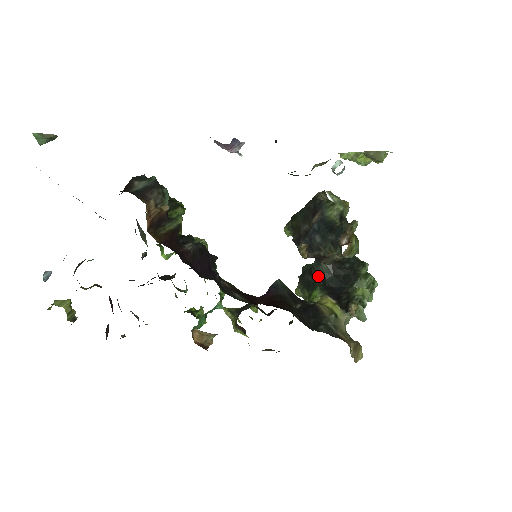
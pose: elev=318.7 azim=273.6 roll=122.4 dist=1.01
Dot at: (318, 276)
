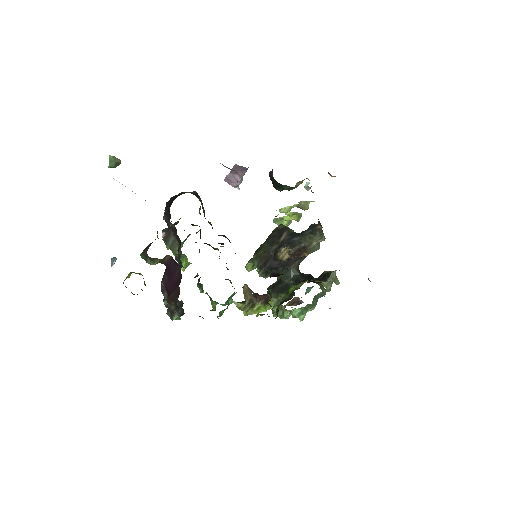
Dot at: (289, 279)
